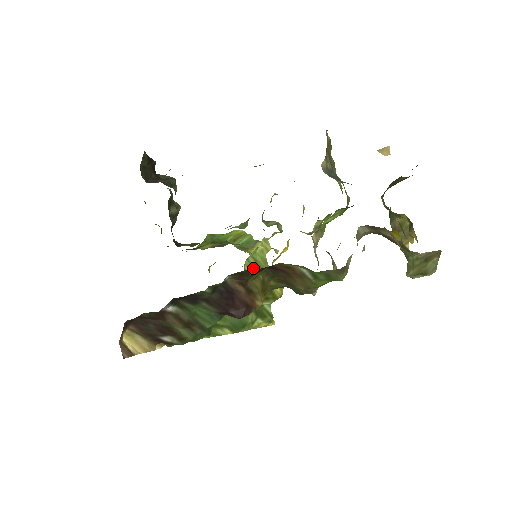
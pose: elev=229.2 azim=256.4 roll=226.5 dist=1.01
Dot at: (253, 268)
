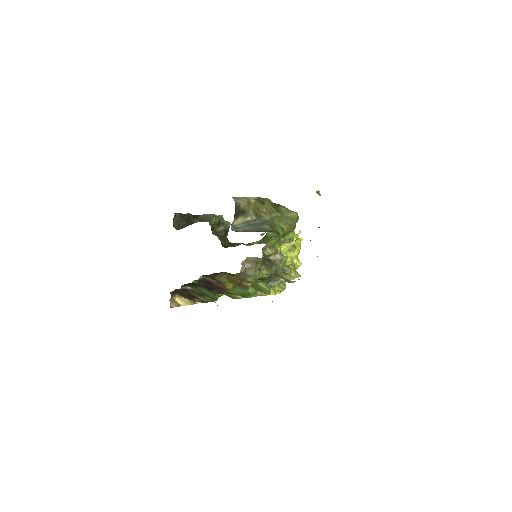
Dot at: occluded
